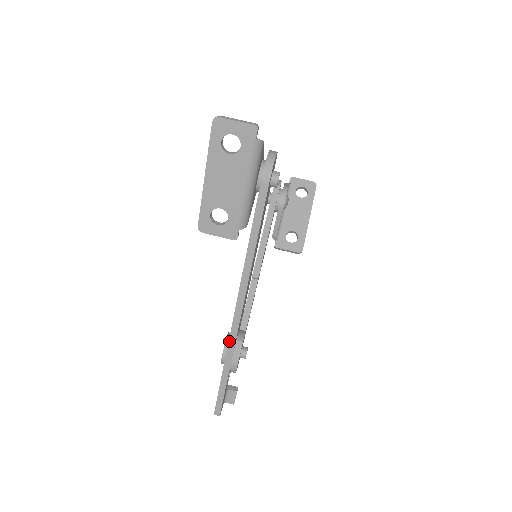
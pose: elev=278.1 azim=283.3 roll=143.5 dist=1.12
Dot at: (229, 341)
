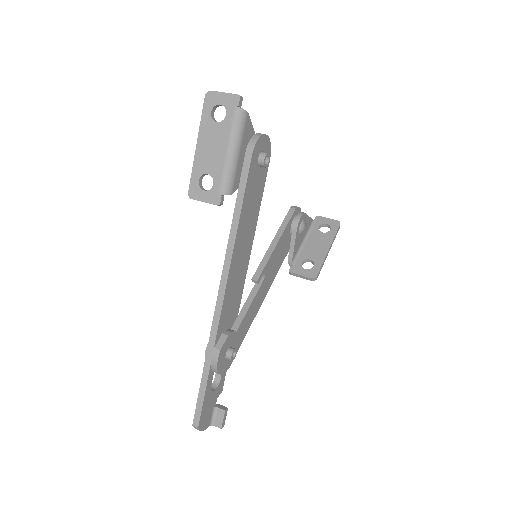
Dot at: (212, 327)
